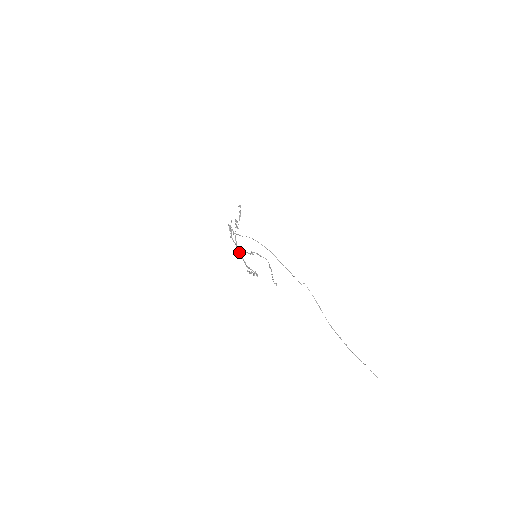
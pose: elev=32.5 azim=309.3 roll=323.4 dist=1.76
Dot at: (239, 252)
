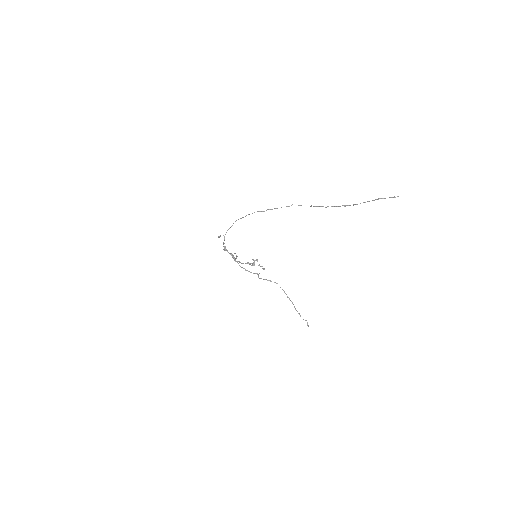
Dot at: occluded
